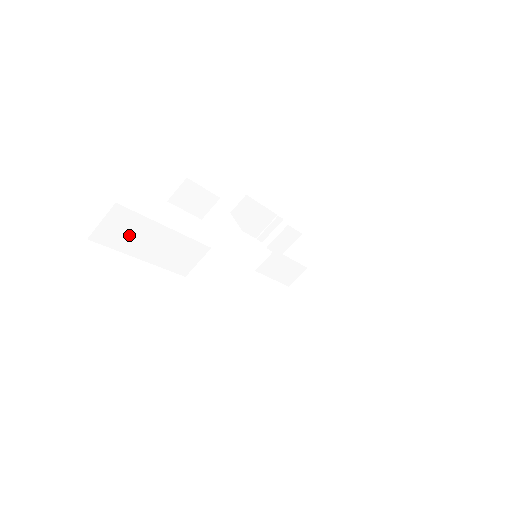
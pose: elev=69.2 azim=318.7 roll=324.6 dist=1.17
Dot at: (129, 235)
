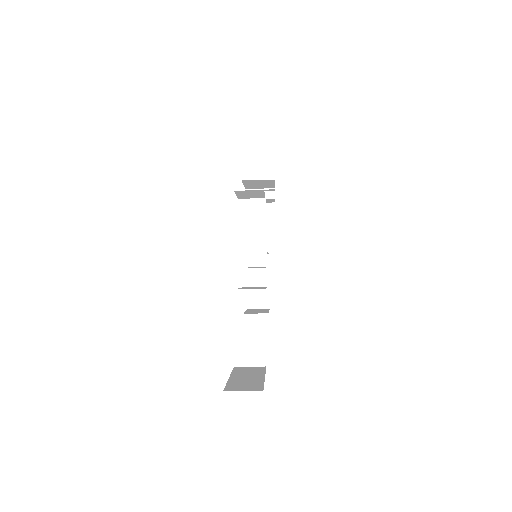
Dot at: occluded
